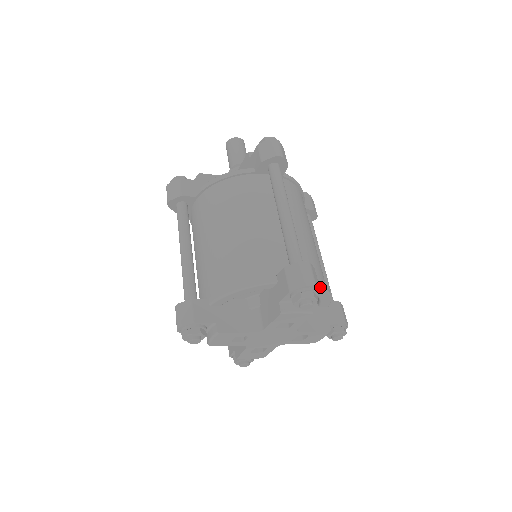
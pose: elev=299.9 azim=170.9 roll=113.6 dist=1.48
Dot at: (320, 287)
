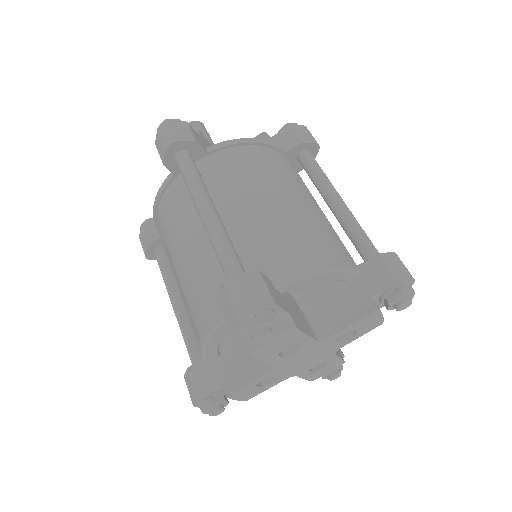
Dot at: (300, 278)
